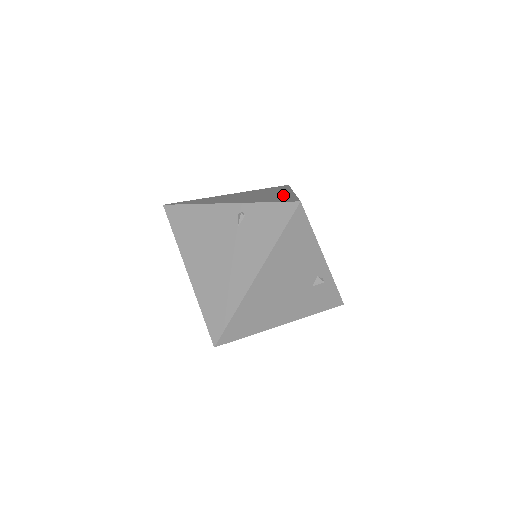
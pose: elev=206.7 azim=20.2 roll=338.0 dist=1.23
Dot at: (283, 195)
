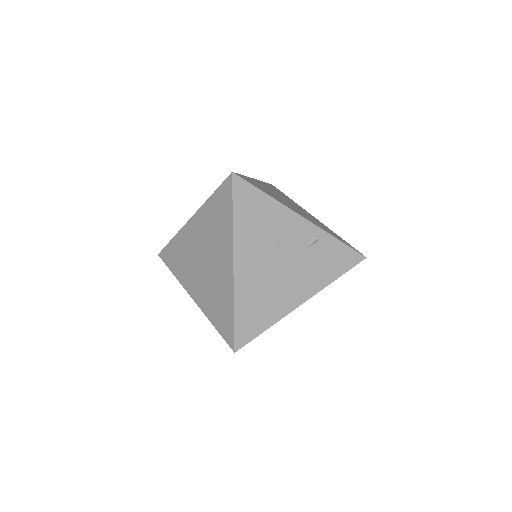
Dot at: (324, 225)
